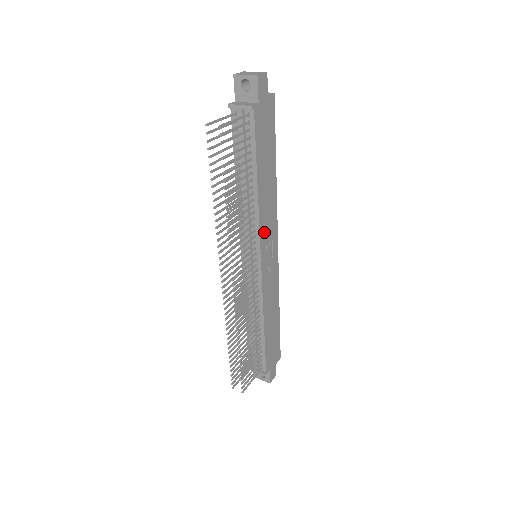
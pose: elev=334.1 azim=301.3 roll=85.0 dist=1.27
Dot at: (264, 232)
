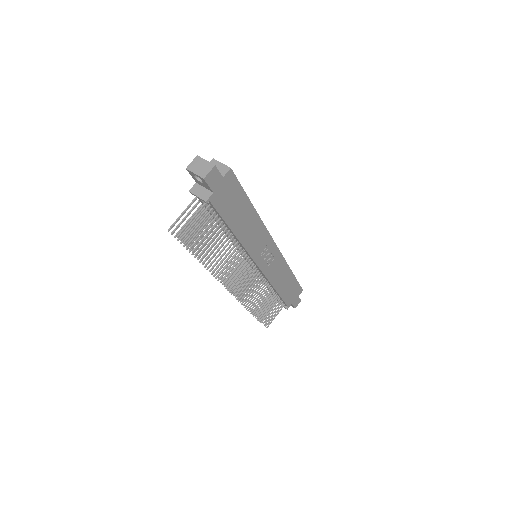
Dot at: (255, 250)
